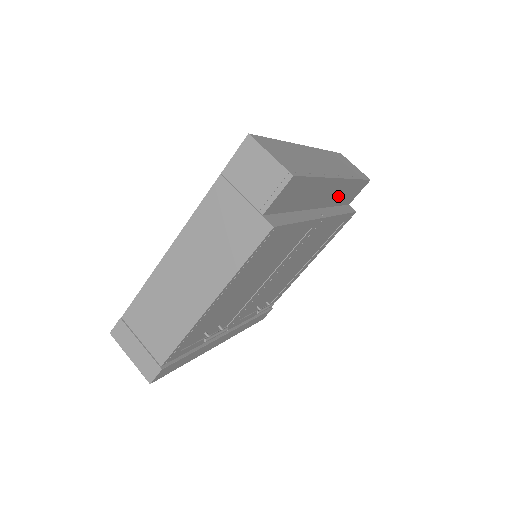
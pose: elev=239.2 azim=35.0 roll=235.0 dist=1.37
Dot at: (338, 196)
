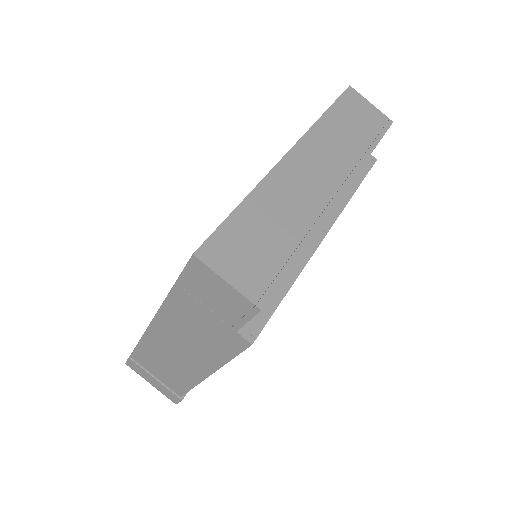
Dot at: occluded
